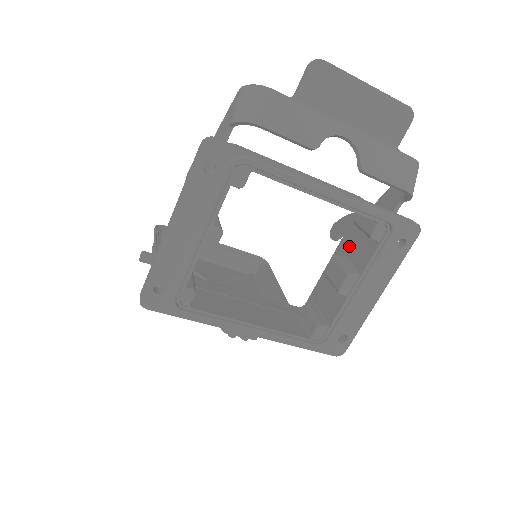
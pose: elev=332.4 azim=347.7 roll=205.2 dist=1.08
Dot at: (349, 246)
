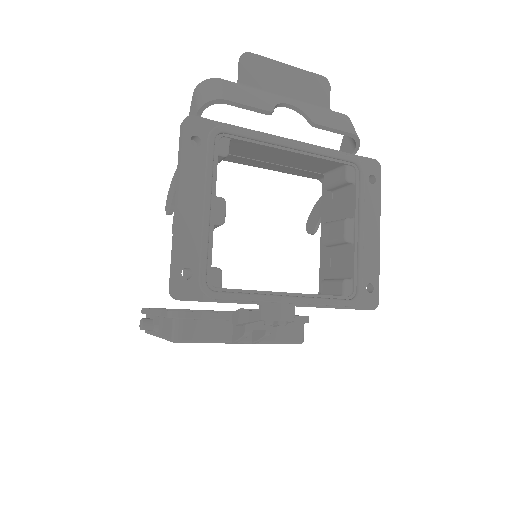
Dot at: (331, 212)
